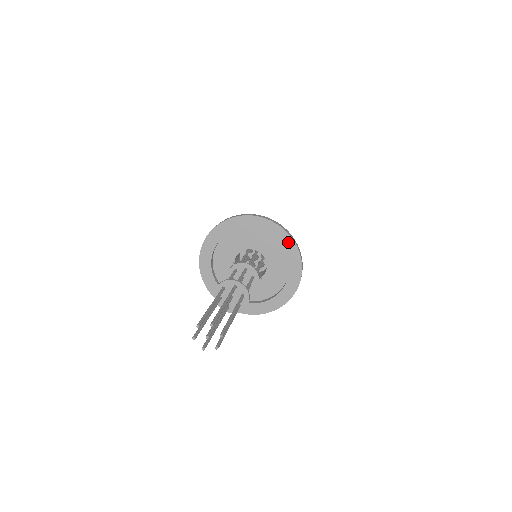
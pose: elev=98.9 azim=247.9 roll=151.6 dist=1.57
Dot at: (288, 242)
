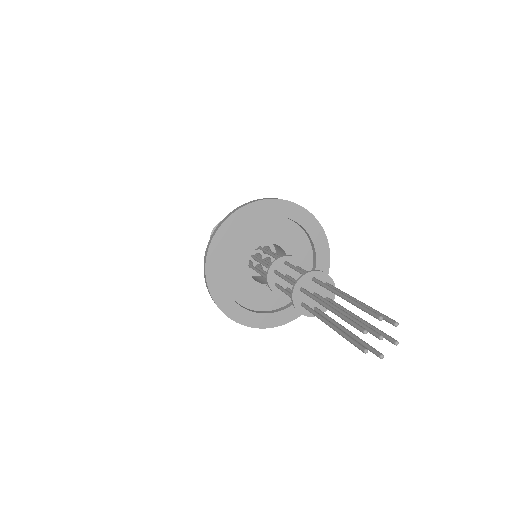
Dot at: (298, 212)
